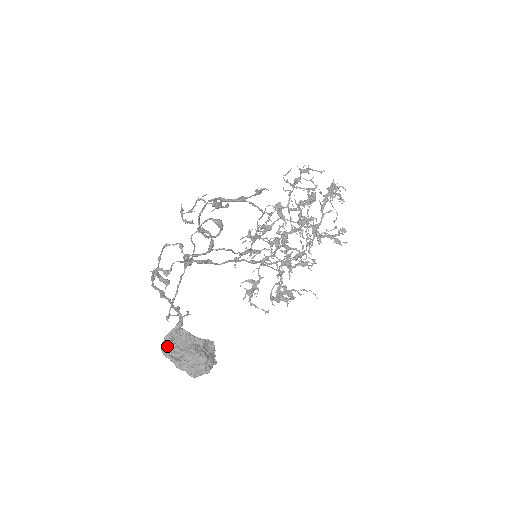
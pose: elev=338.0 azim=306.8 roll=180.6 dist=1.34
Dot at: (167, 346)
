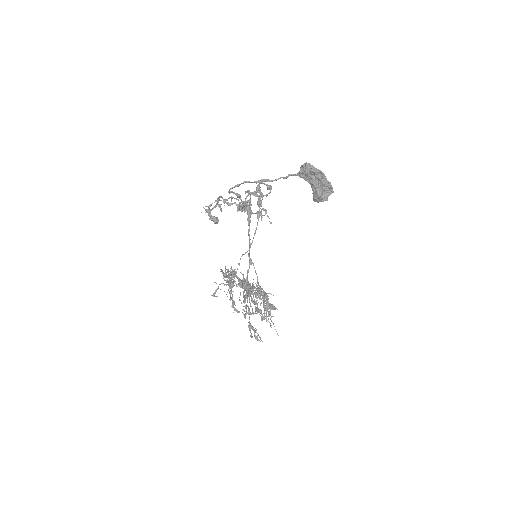
Dot at: (305, 168)
